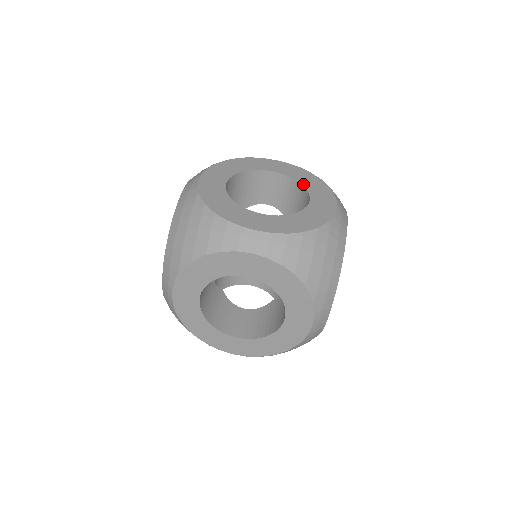
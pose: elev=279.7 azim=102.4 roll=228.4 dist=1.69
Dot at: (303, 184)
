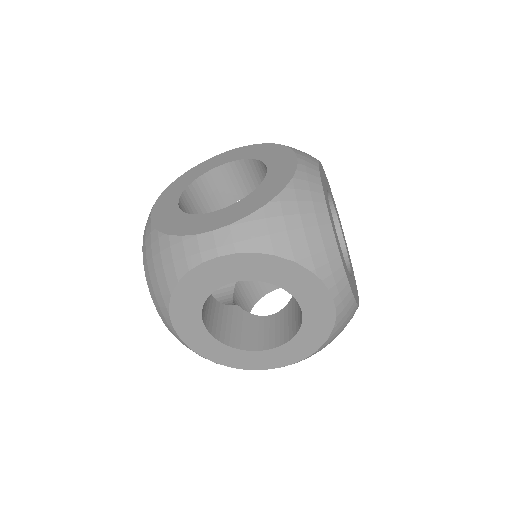
Dot at: (278, 285)
